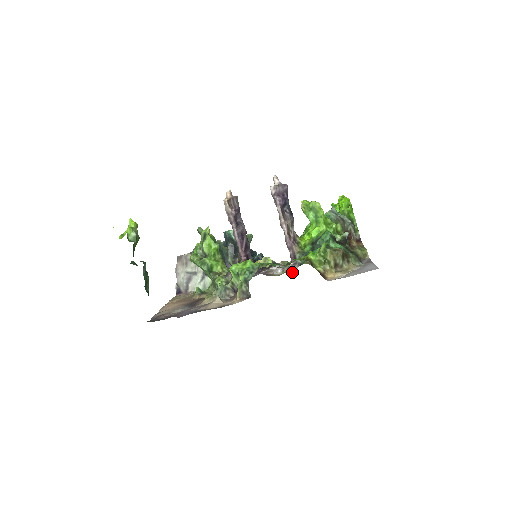
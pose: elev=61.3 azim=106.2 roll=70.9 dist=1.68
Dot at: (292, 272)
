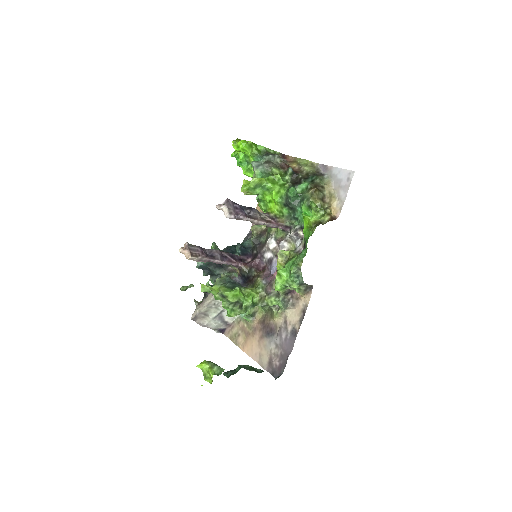
Dot at: (301, 237)
